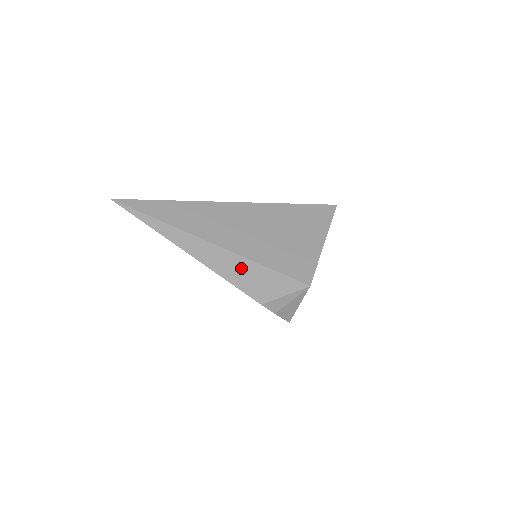
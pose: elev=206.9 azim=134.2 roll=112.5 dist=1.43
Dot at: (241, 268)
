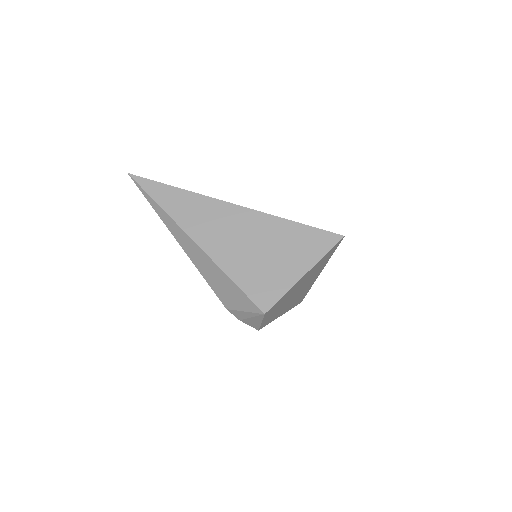
Dot at: (214, 272)
